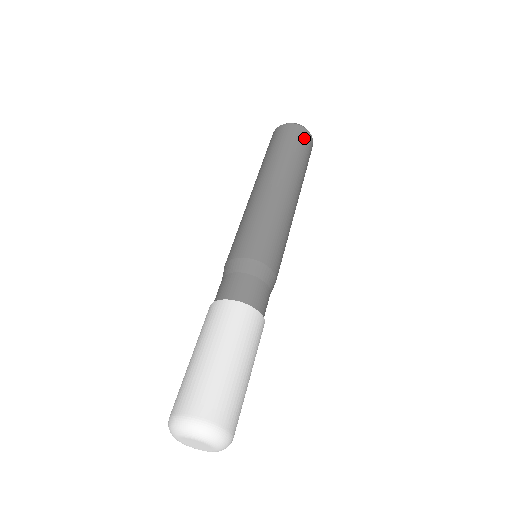
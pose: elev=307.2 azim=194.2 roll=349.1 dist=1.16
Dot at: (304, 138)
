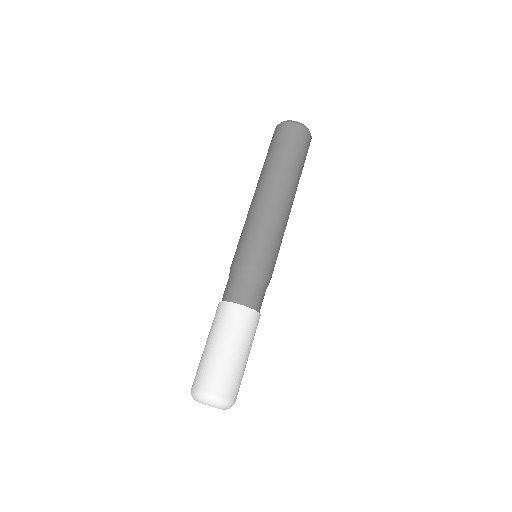
Dot at: (297, 135)
